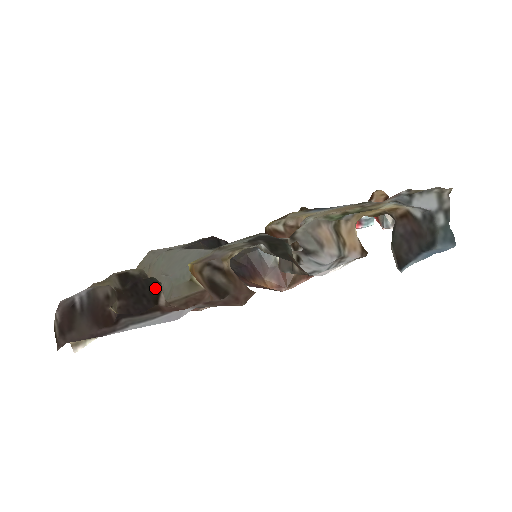
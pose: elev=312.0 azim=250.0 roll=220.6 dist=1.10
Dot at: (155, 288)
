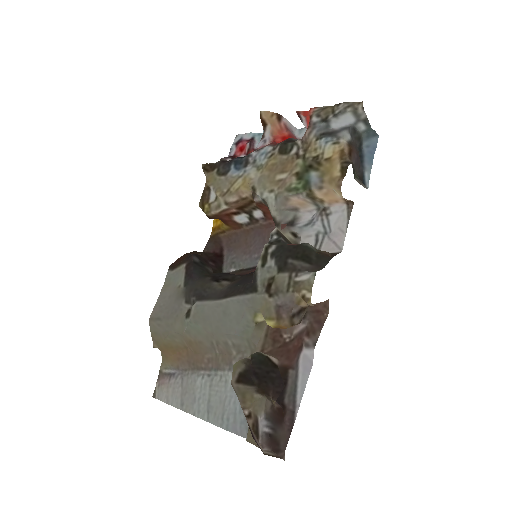
Dot at: (264, 360)
